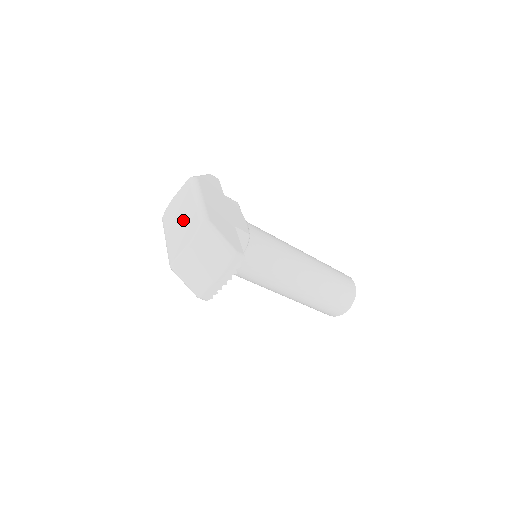
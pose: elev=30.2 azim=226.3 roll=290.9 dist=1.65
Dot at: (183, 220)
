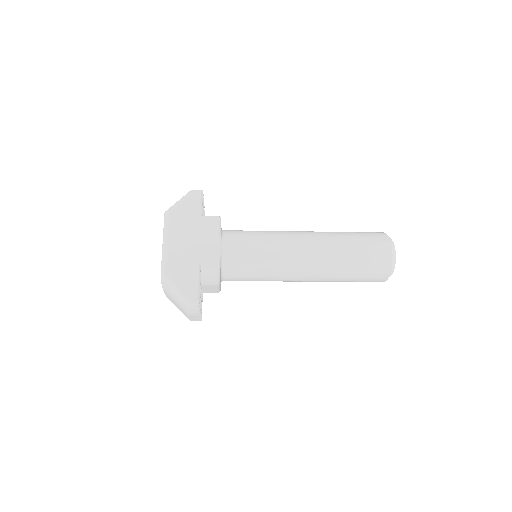
Dot at: occluded
